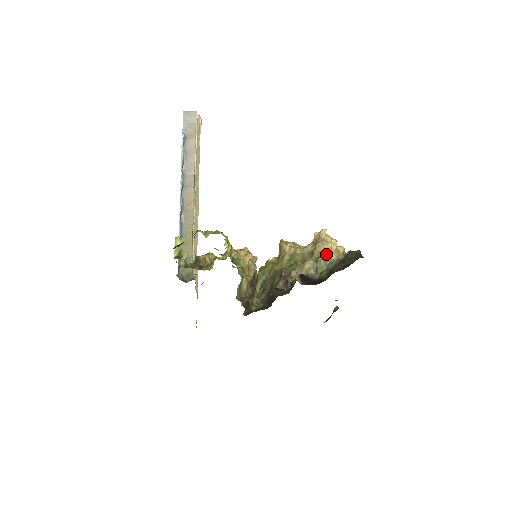
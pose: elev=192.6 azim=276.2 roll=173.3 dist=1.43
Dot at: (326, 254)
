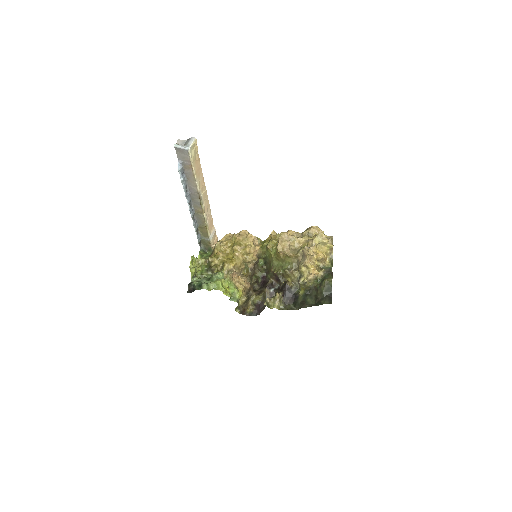
Dot at: (305, 281)
